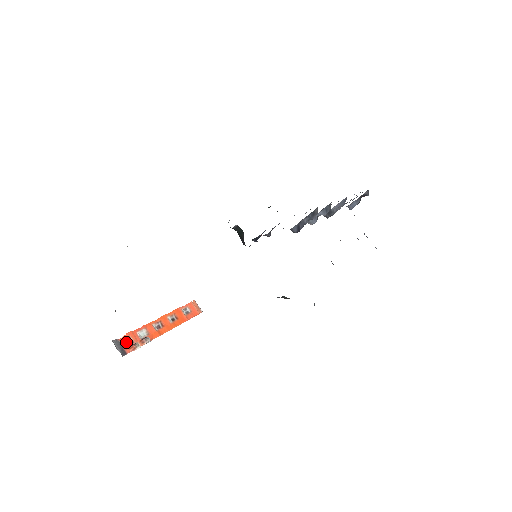
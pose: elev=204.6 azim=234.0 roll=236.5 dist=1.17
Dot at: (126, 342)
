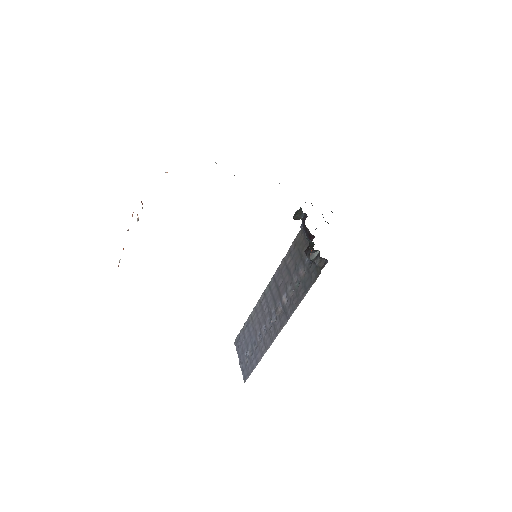
Dot at: occluded
